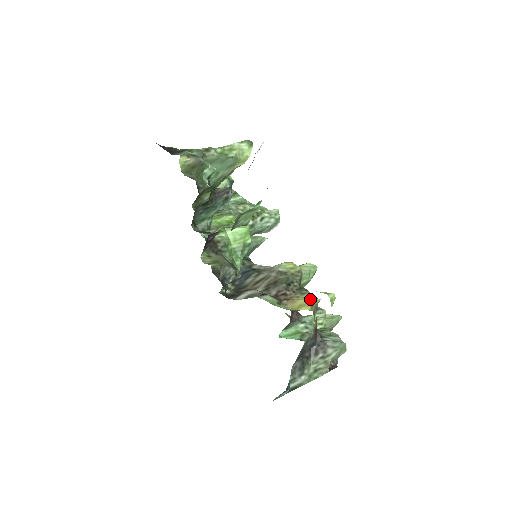
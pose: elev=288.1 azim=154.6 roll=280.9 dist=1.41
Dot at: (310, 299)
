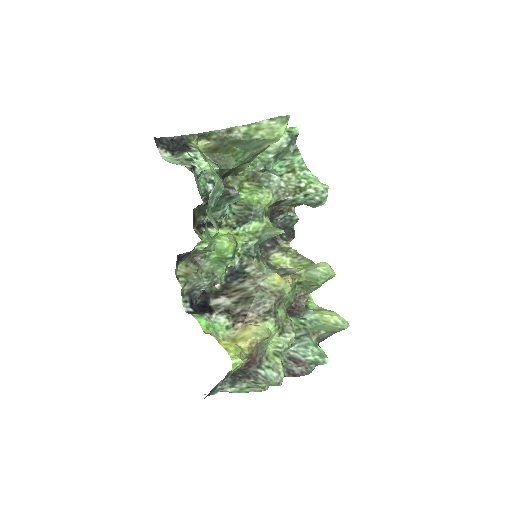
Dot at: (254, 335)
